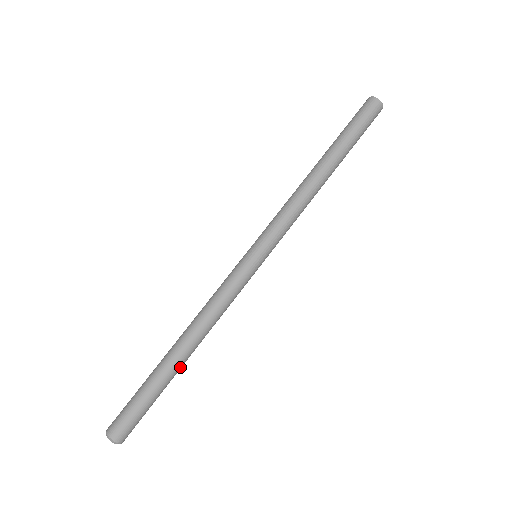
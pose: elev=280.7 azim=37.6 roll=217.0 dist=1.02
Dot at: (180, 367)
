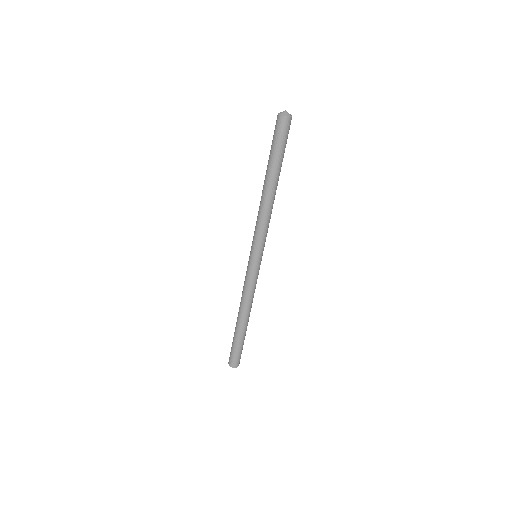
Dot at: occluded
